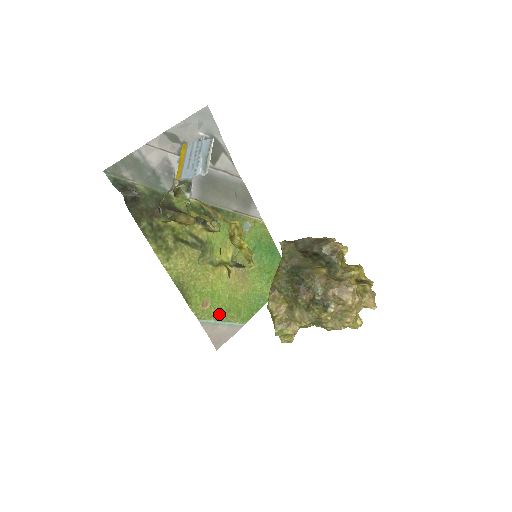
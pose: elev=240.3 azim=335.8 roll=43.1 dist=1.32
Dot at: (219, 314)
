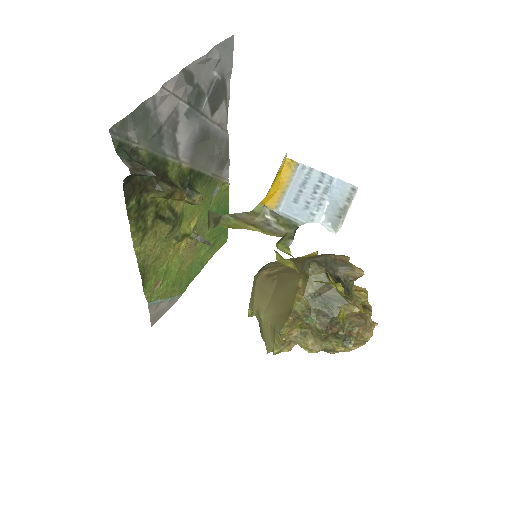
Dot at: (165, 291)
